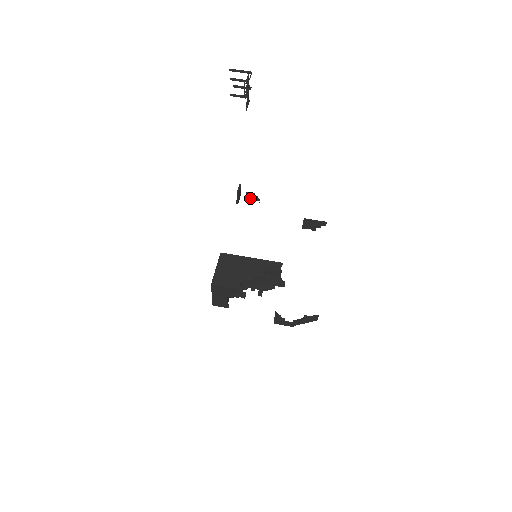
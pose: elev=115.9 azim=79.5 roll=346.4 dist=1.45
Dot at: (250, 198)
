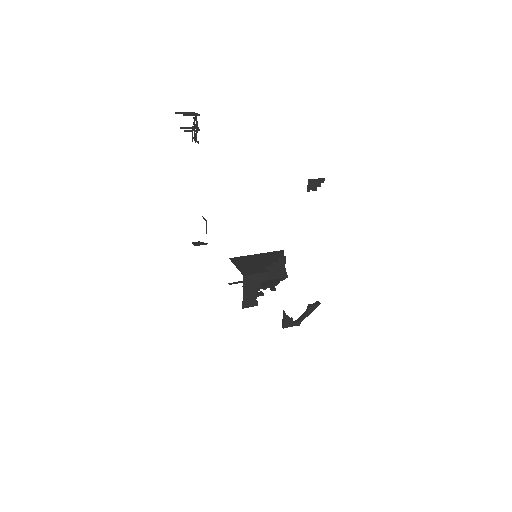
Dot at: (199, 244)
